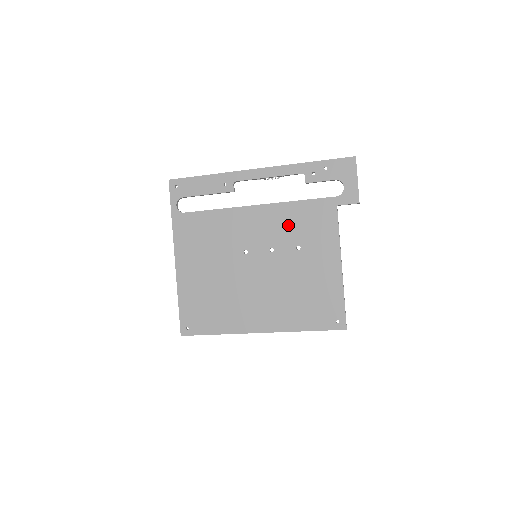
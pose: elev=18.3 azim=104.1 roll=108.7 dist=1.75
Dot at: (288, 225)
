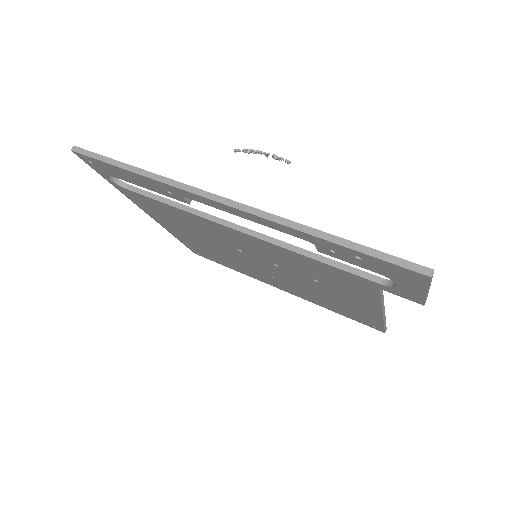
Dot at: (295, 264)
